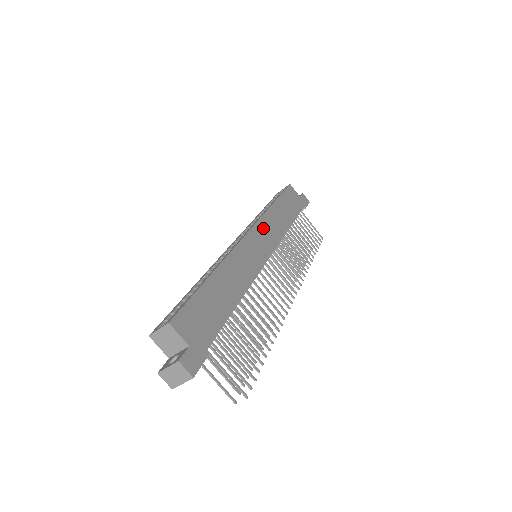
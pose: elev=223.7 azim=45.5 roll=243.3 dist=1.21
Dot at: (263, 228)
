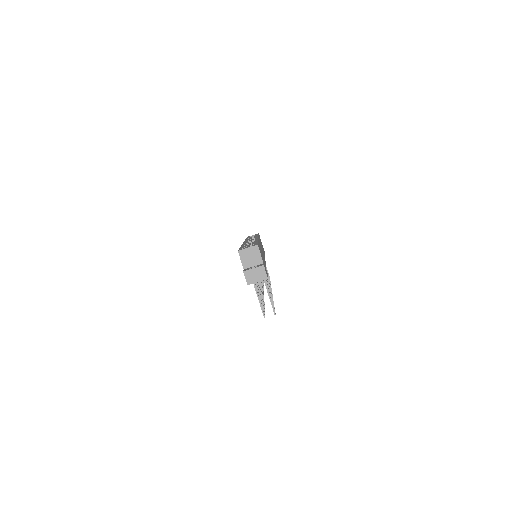
Dot at: occluded
